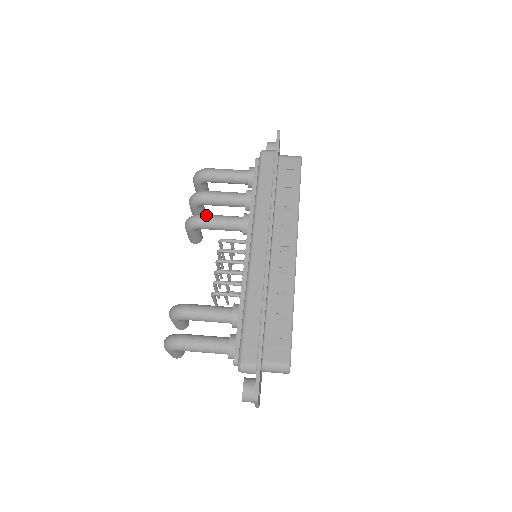
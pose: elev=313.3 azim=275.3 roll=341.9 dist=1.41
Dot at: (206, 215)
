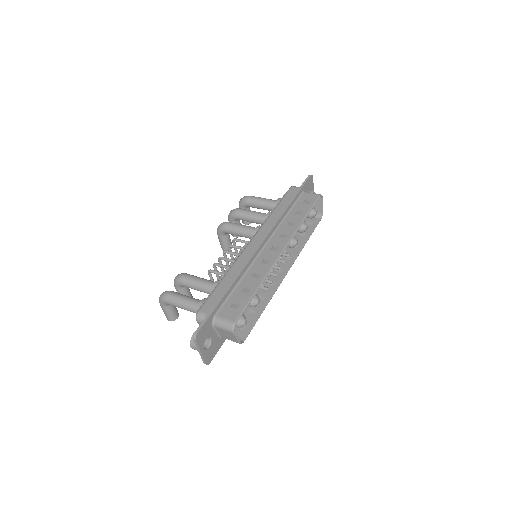
Dot at: occluded
